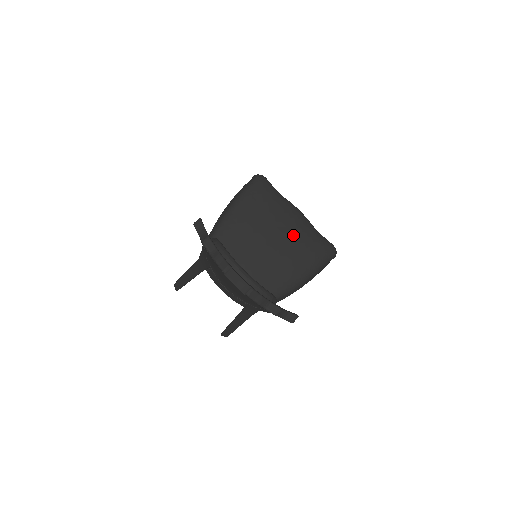
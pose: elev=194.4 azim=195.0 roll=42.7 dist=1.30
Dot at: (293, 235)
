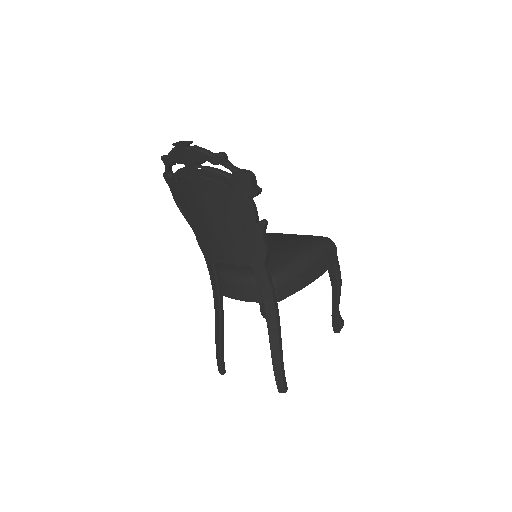
Dot at: (284, 238)
